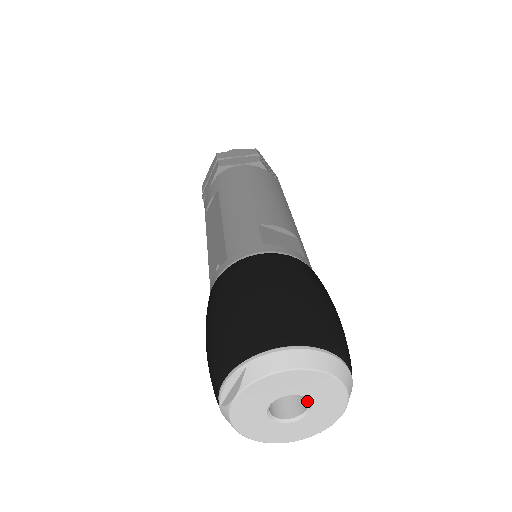
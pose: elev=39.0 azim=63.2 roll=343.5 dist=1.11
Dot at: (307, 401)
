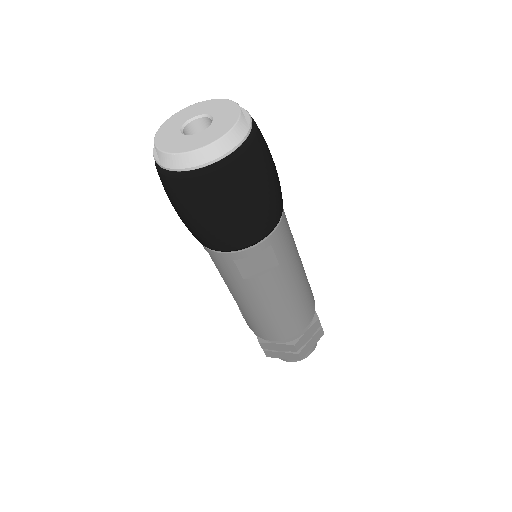
Dot at: (210, 121)
